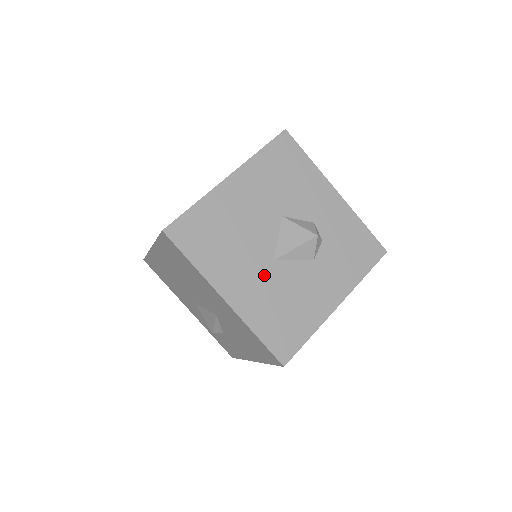
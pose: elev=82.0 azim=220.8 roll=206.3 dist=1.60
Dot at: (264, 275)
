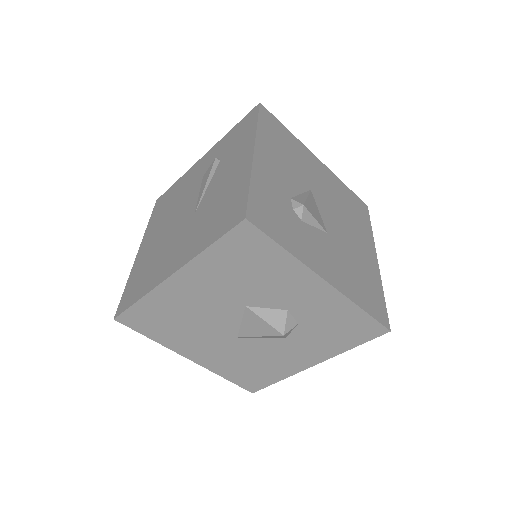
Dot at: (227, 346)
